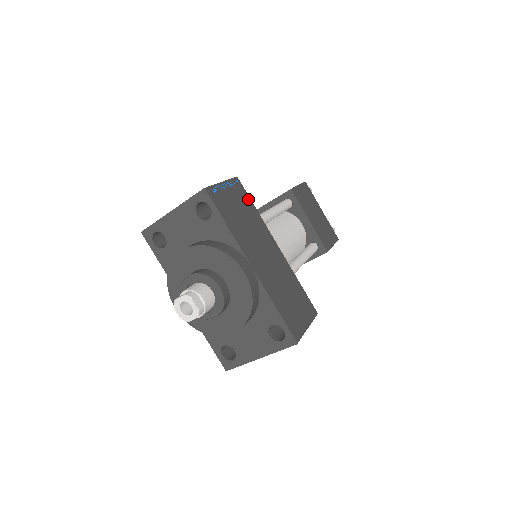
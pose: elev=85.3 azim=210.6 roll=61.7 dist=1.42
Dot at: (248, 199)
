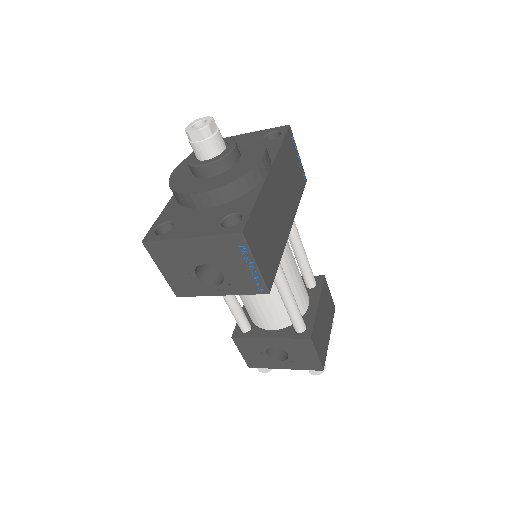
Dot at: (301, 191)
